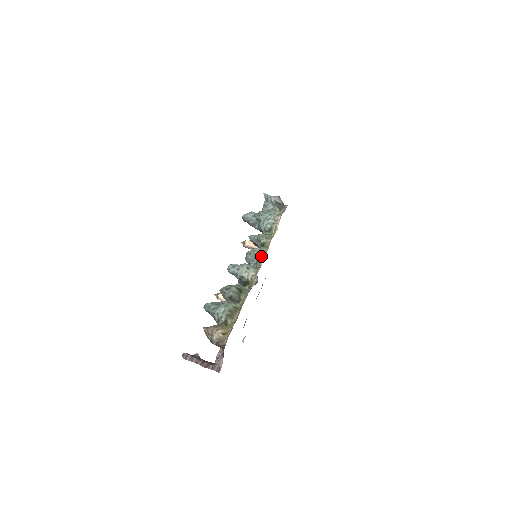
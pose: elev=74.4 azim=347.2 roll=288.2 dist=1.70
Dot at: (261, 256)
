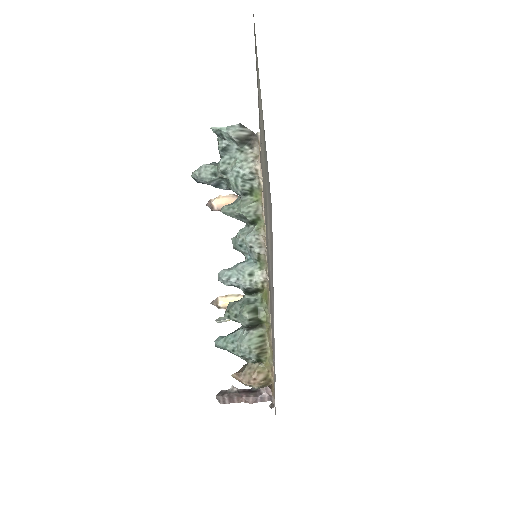
Dot at: (260, 247)
